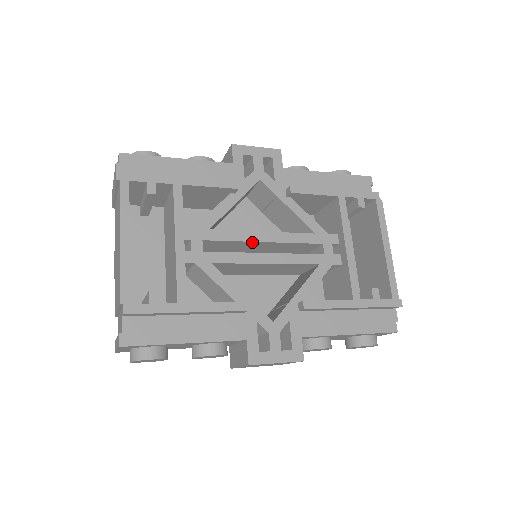
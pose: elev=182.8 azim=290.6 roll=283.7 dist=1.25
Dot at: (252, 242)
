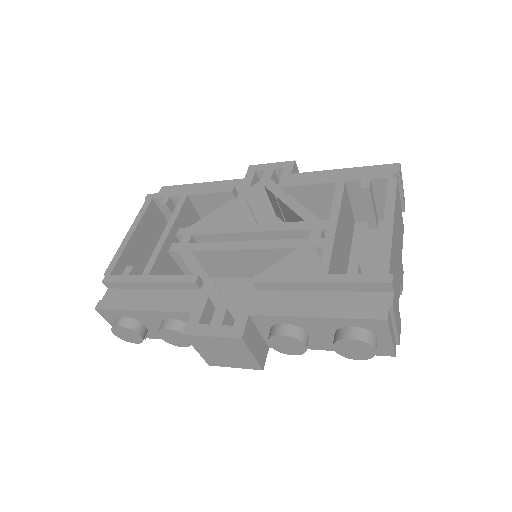
Dot at: (236, 234)
